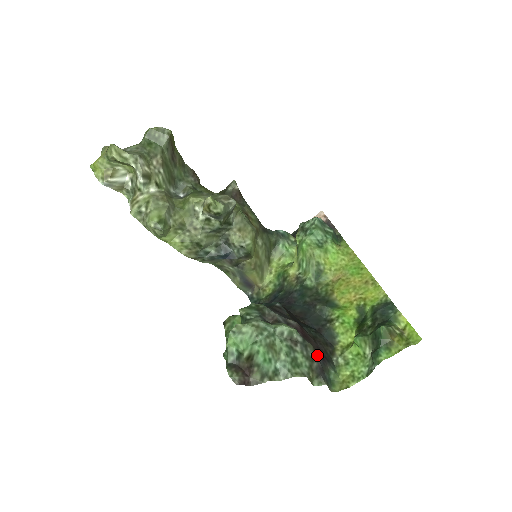
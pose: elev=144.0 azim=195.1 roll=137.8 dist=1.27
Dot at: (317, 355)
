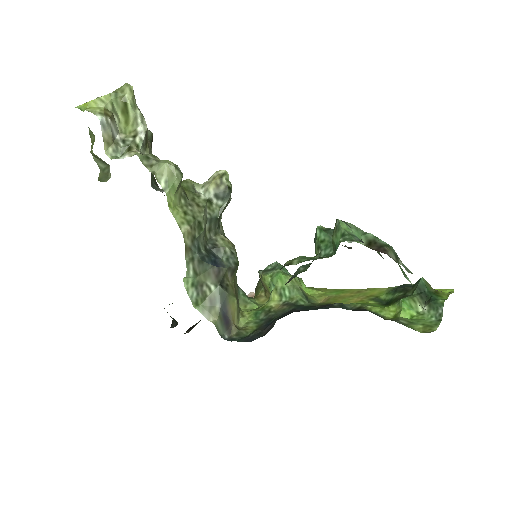
Dot at: occluded
